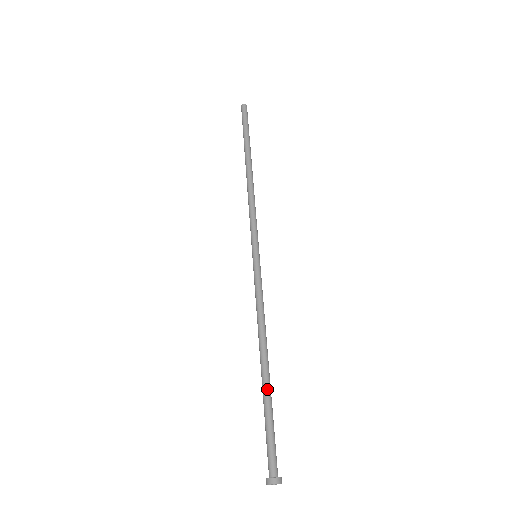
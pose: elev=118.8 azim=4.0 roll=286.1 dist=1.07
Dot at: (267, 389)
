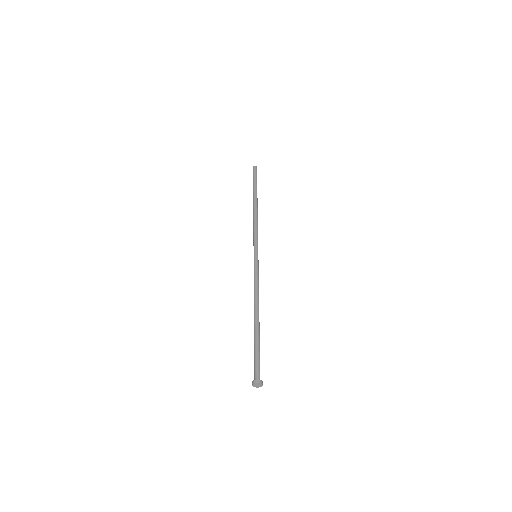
Dot at: (256, 331)
